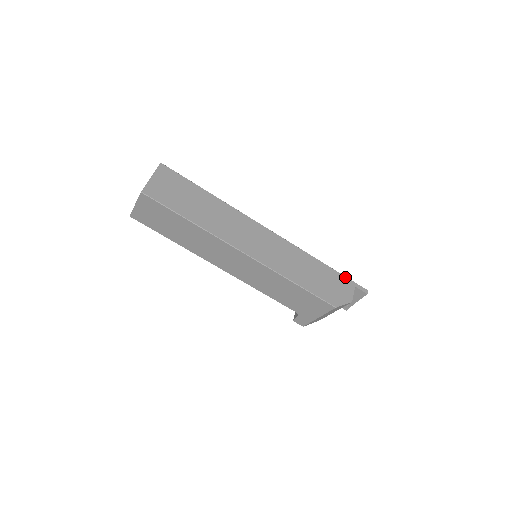
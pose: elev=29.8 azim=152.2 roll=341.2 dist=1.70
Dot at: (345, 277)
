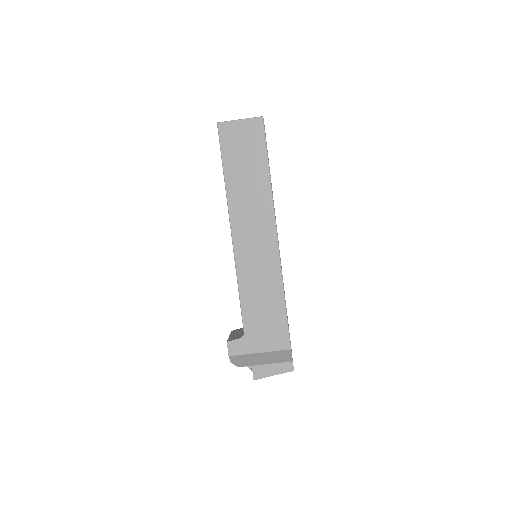
Dot at: occluded
